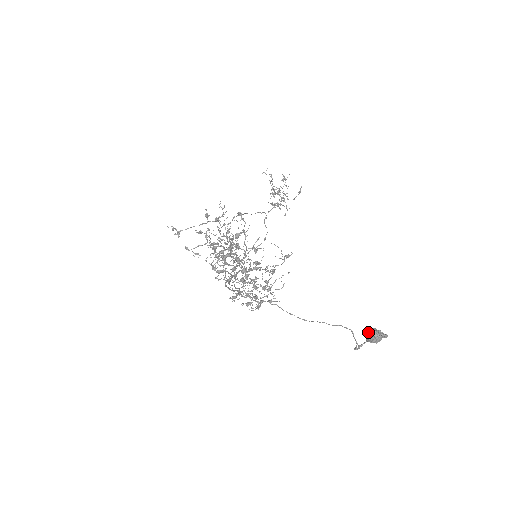
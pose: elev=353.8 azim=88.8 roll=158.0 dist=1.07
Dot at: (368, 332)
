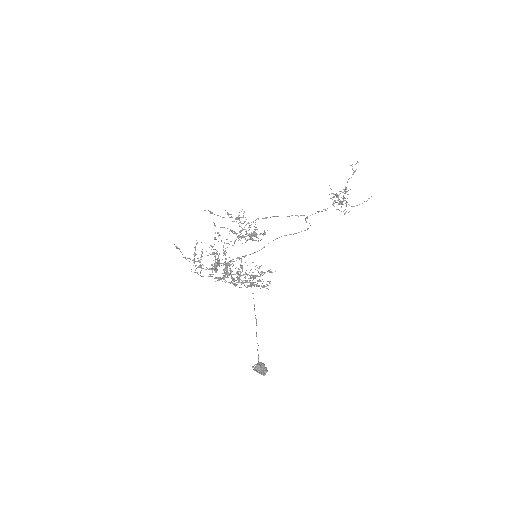
Dot at: (256, 365)
